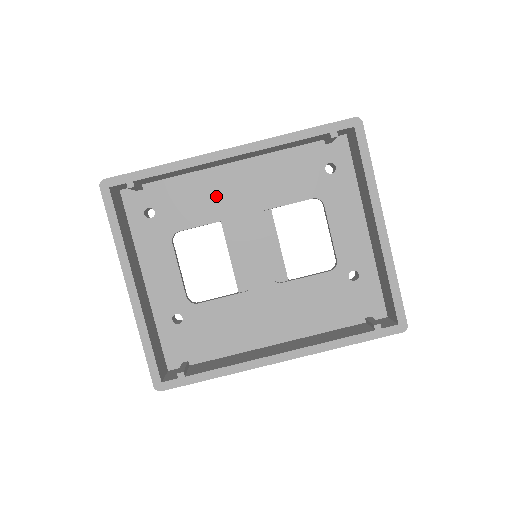
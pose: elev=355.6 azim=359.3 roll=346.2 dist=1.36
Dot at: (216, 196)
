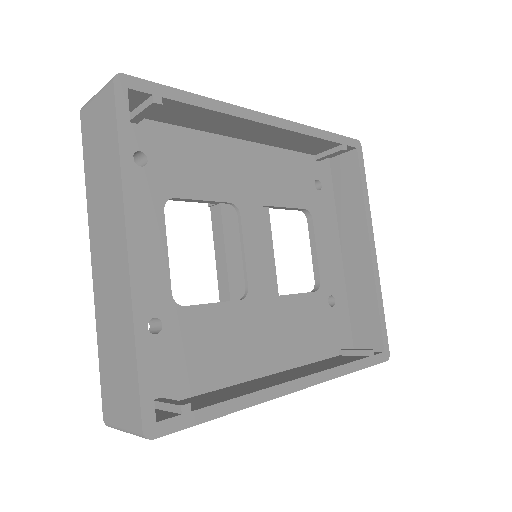
Dot at: (221, 170)
